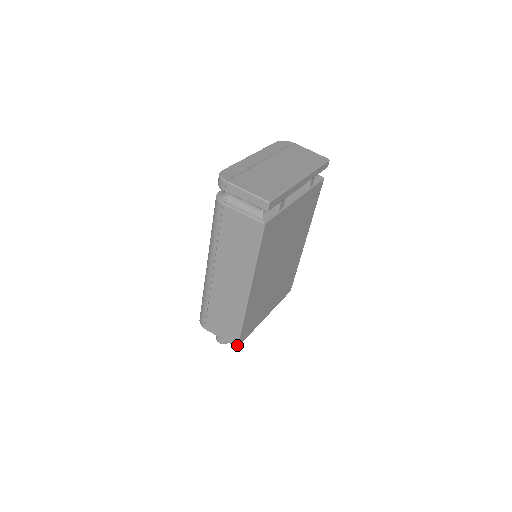
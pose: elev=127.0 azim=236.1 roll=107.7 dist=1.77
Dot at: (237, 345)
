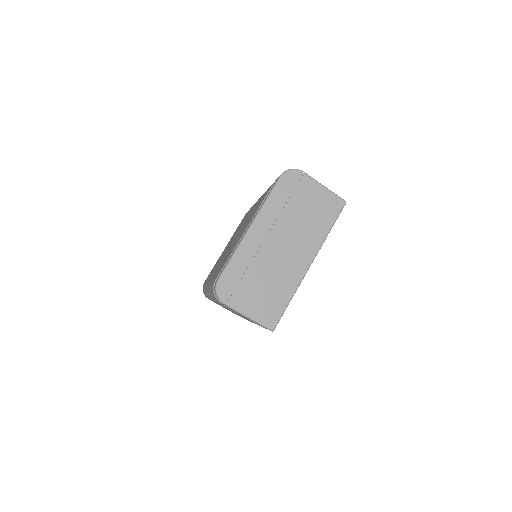
Dot at: occluded
